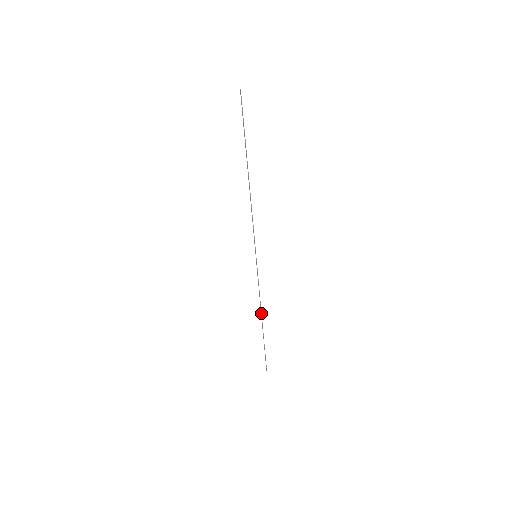
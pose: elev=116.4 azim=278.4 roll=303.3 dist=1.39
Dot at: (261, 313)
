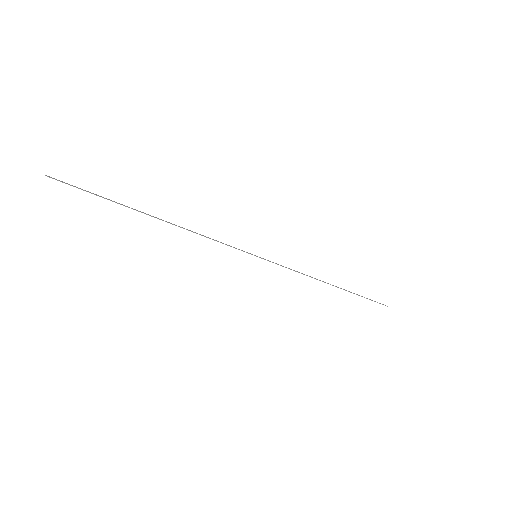
Dot at: occluded
